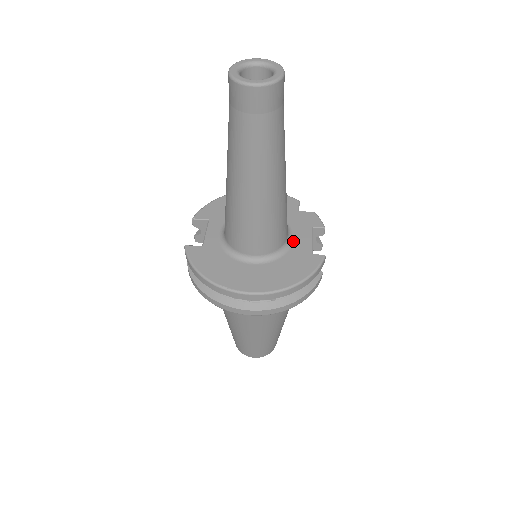
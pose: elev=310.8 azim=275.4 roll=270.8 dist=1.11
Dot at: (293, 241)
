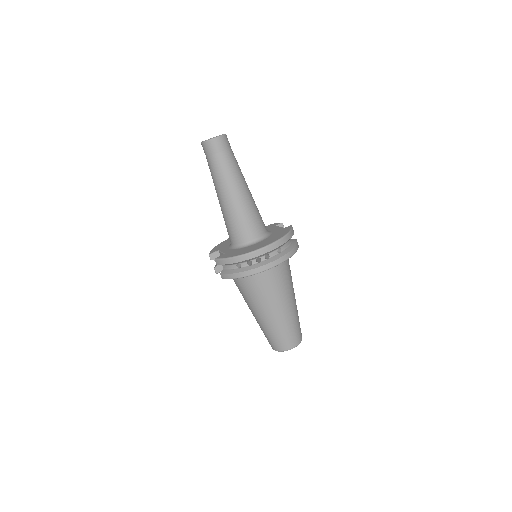
Dot at: (271, 231)
